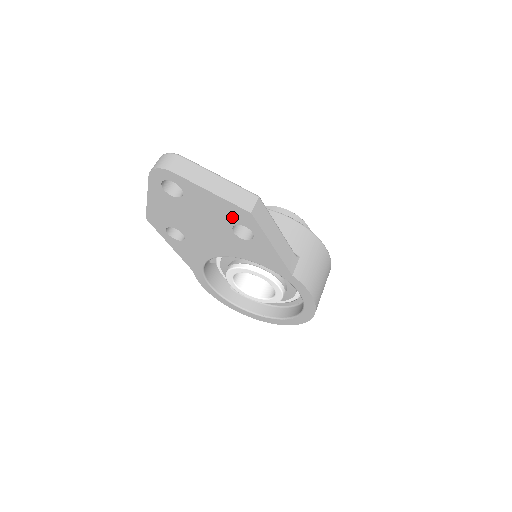
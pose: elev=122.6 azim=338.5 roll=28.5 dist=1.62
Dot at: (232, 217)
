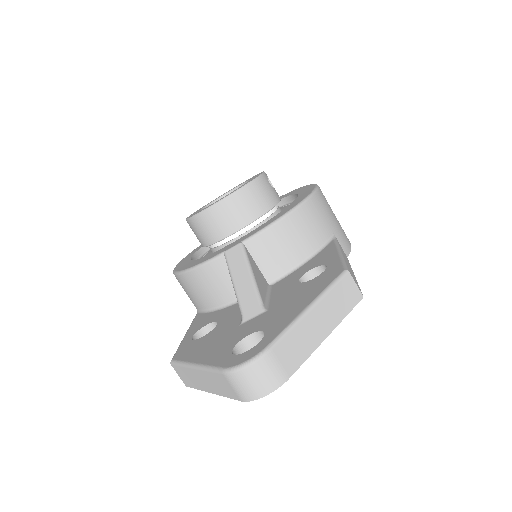
Dot at: occluded
